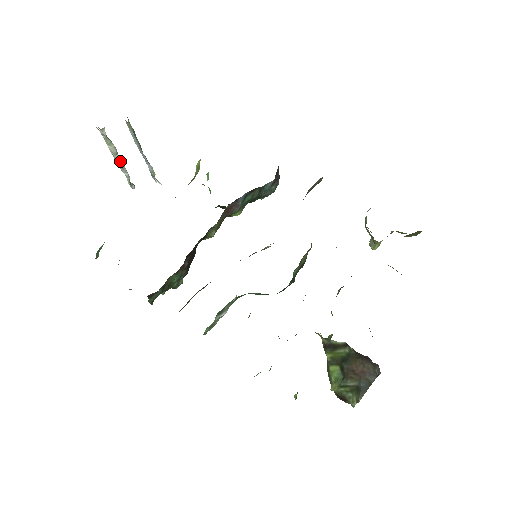
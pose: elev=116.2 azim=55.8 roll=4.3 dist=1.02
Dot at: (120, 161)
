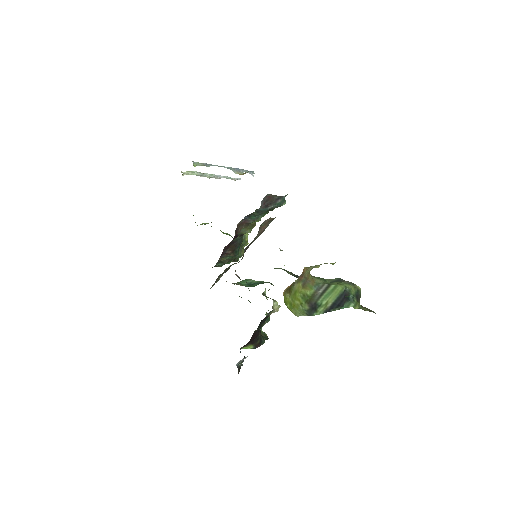
Dot at: (213, 177)
